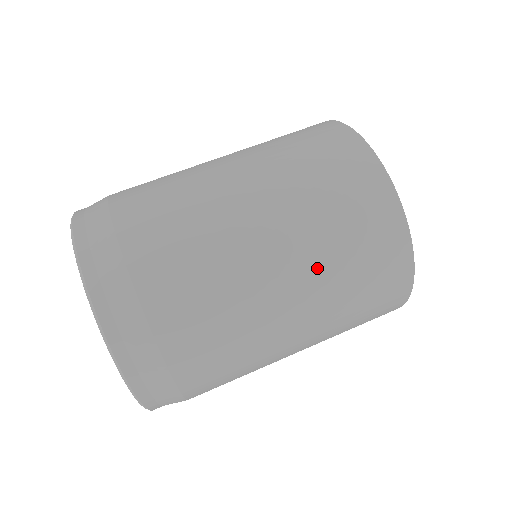
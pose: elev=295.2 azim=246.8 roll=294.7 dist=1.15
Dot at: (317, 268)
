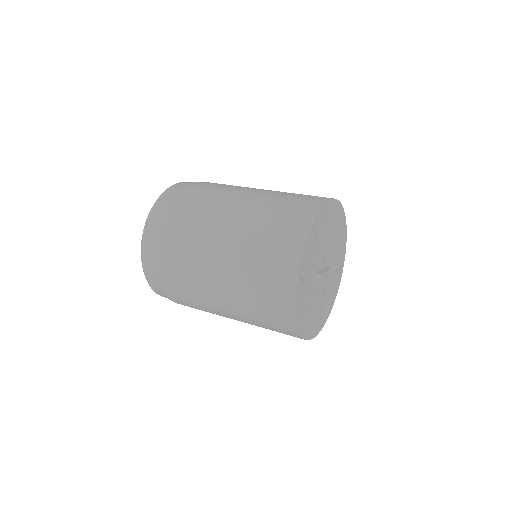
Dot at: occluded
